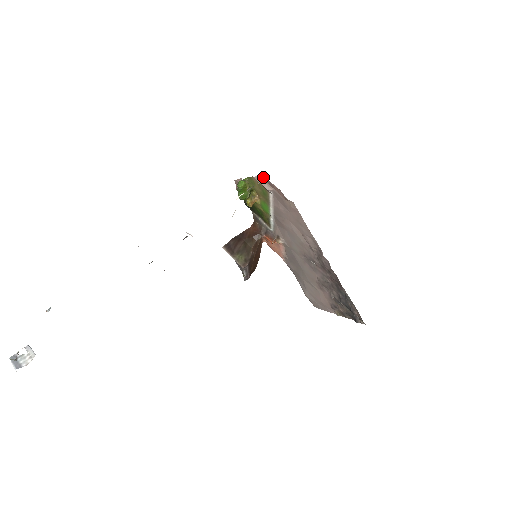
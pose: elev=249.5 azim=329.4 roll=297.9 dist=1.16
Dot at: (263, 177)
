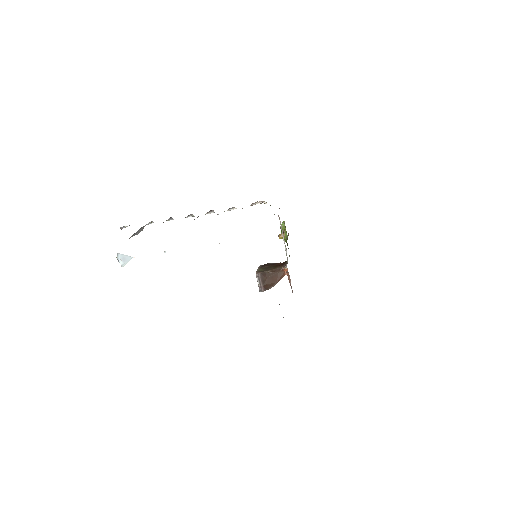
Dot at: occluded
